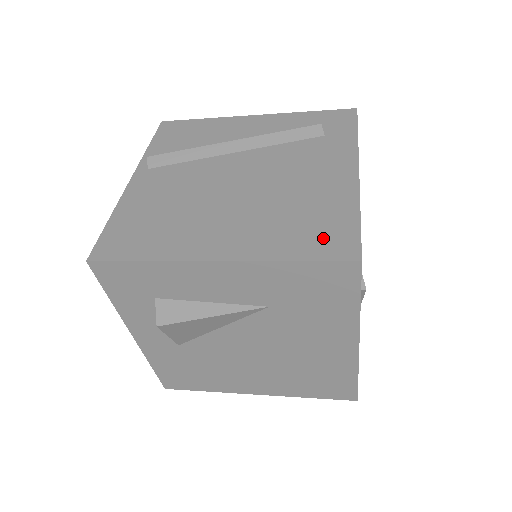
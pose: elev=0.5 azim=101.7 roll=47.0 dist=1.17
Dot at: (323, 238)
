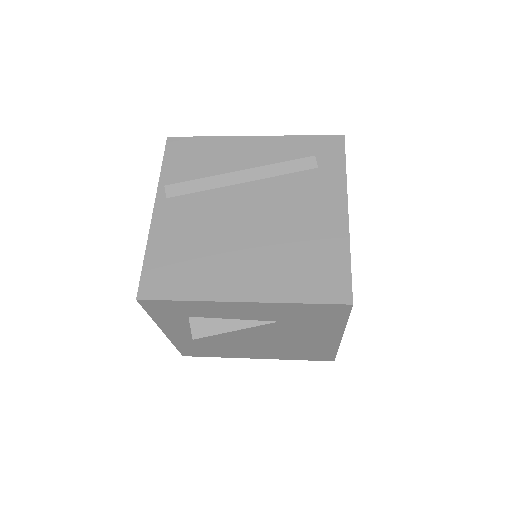
Dot at: (323, 282)
